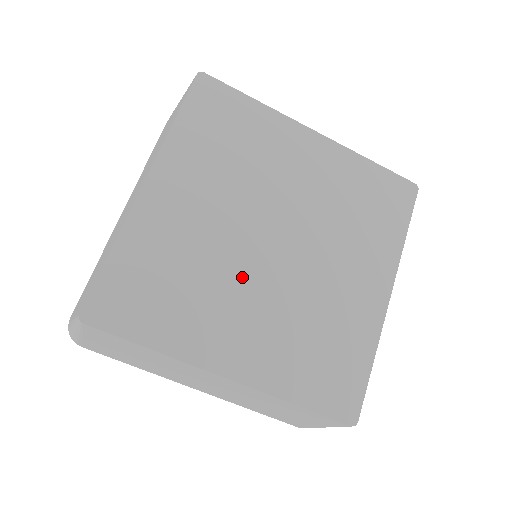
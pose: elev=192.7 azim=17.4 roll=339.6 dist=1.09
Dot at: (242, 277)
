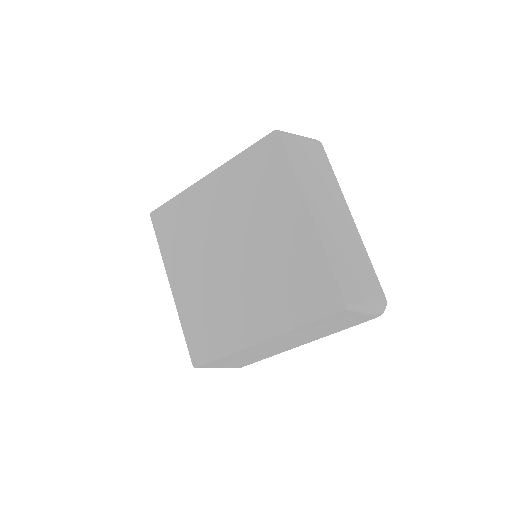
Dot at: (208, 255)
